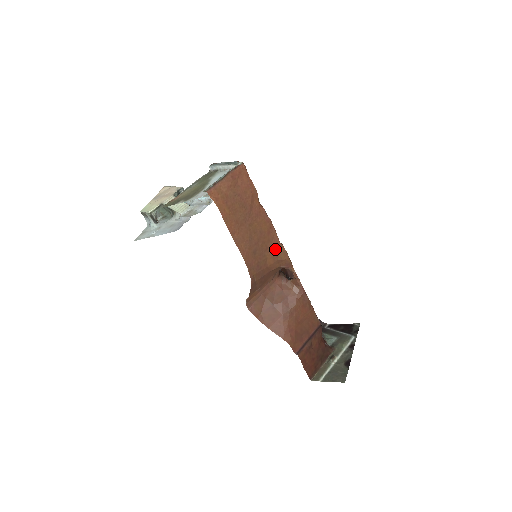
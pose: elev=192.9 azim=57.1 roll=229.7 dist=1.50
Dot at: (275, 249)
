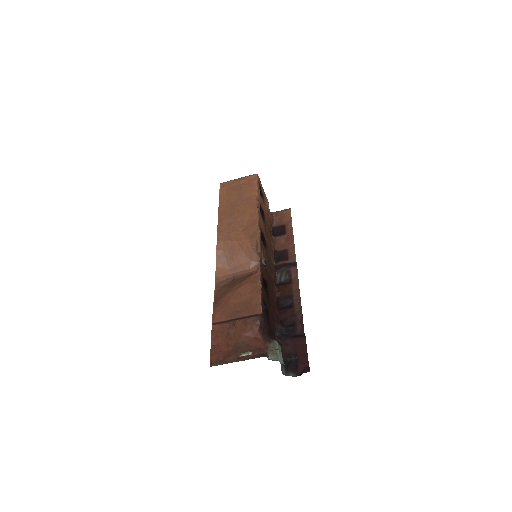
Dot at: (250, 229)
